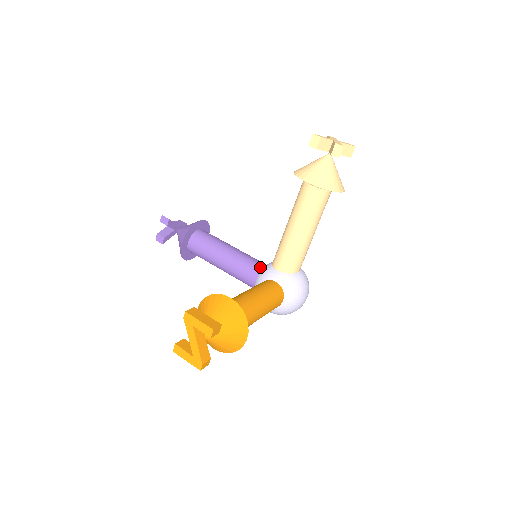
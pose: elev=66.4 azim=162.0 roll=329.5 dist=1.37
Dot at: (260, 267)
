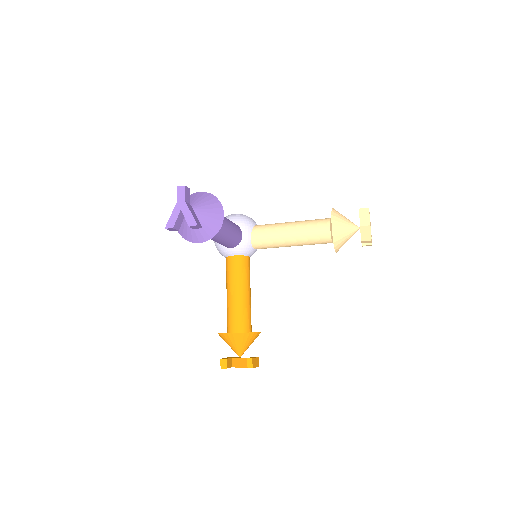
Dot at: (241, 240)
